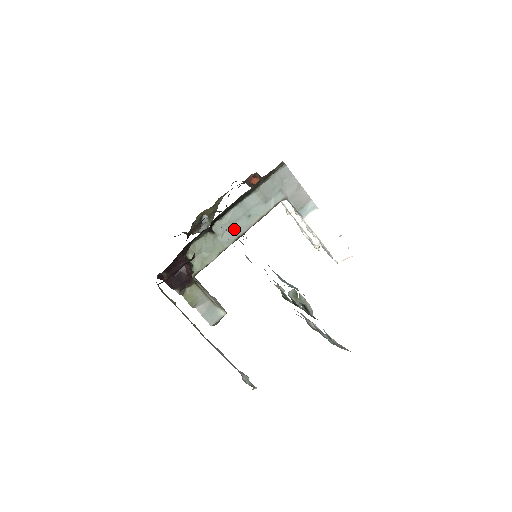
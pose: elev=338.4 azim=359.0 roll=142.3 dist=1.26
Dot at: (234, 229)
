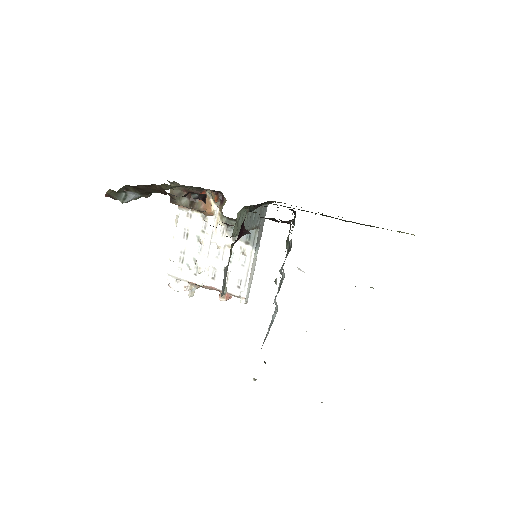
Dot at: (249, 222)
